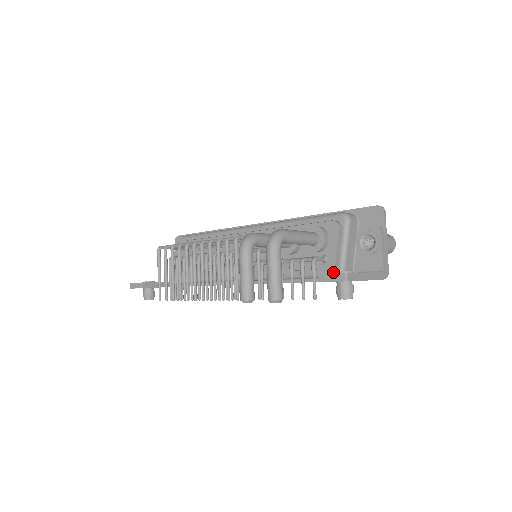
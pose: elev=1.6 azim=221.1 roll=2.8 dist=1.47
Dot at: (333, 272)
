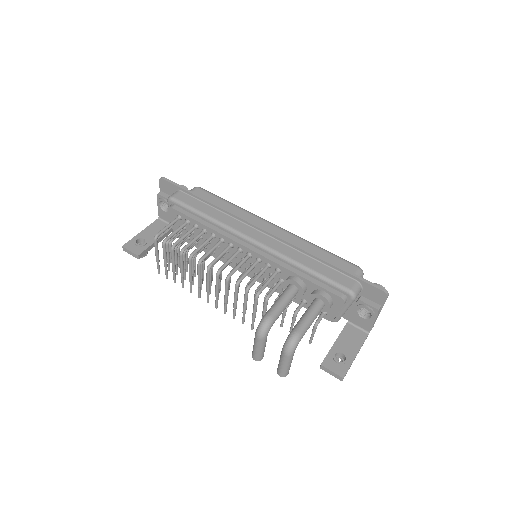
Dot at: occluded
